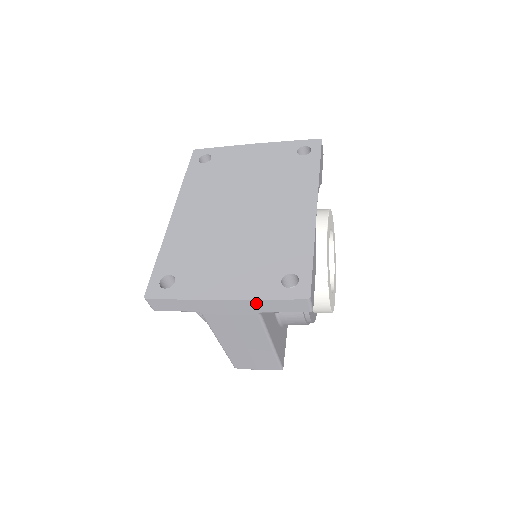
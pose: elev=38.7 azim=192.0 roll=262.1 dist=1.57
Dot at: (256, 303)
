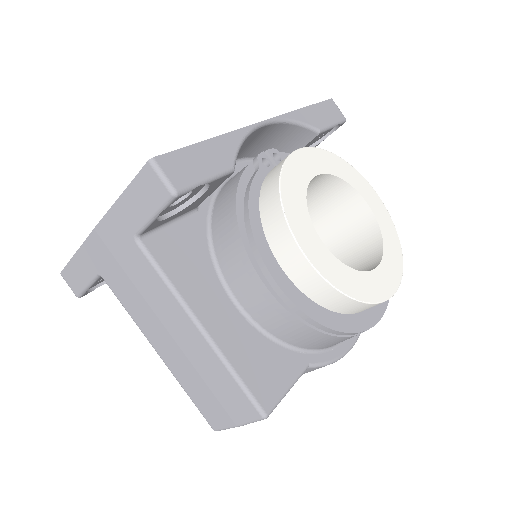
Dot at: (118, 213)
